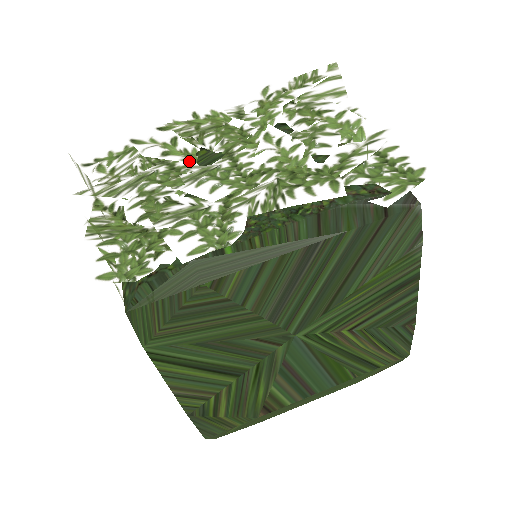
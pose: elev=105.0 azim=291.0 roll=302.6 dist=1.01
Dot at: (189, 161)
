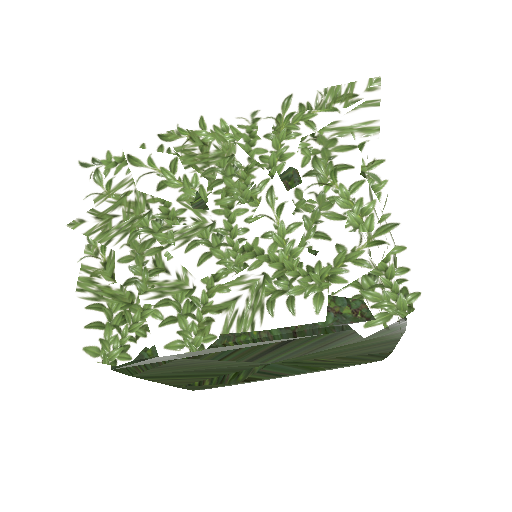
Dot at: (186, 201)
